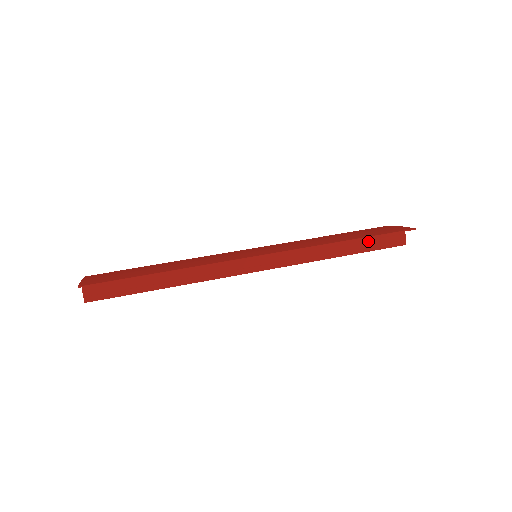
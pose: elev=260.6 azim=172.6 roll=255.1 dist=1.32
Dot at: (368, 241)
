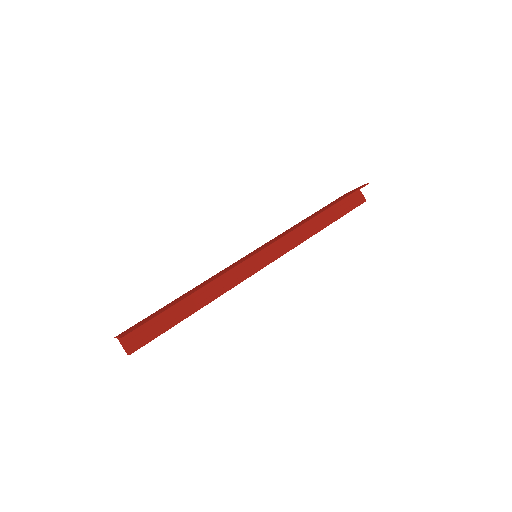
Dot at: (337, 209)
